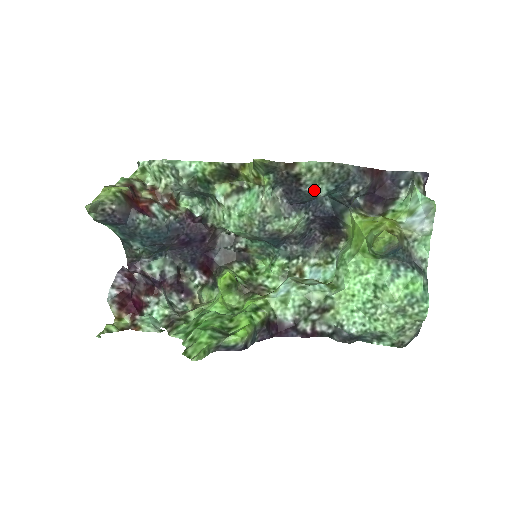
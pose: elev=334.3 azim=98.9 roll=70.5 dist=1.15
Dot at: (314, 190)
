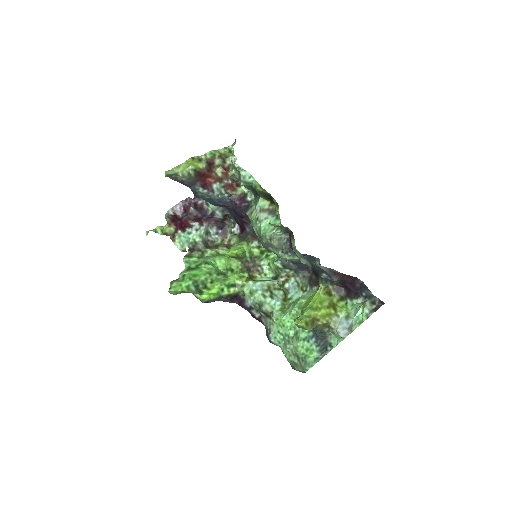
Dot at: (299, 257)
